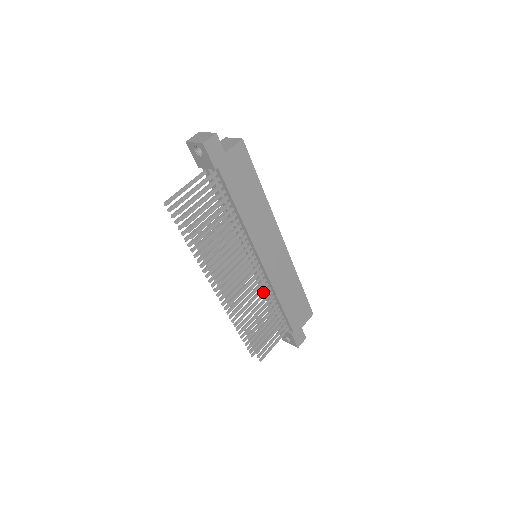
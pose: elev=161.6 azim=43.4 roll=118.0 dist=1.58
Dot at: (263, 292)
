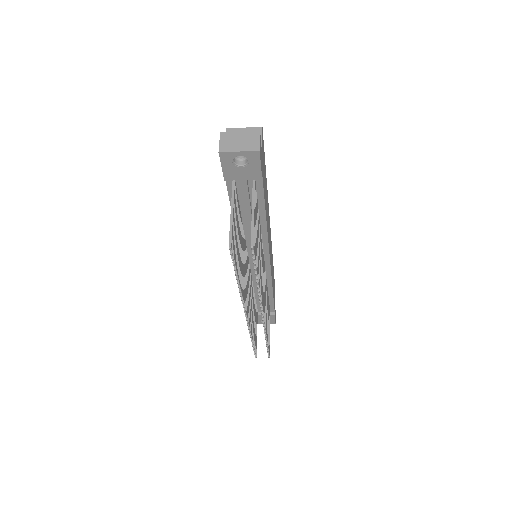
Dot at: occluded
